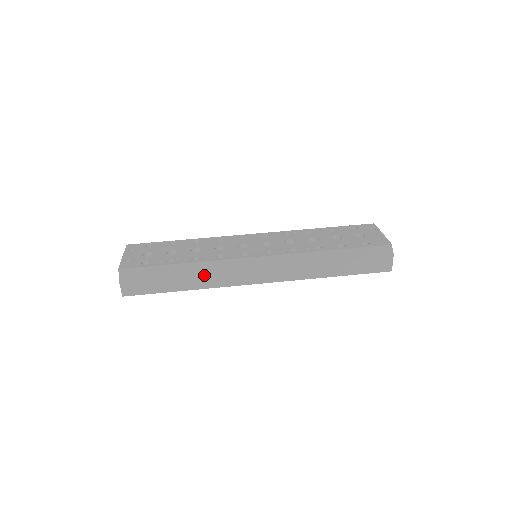
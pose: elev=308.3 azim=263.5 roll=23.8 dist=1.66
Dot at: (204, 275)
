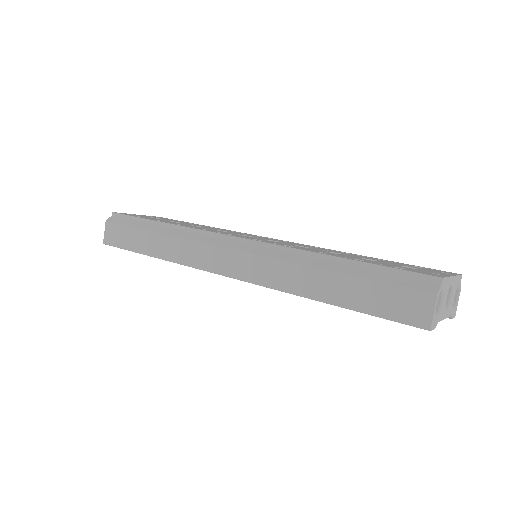
Dot at: (173, 241)
